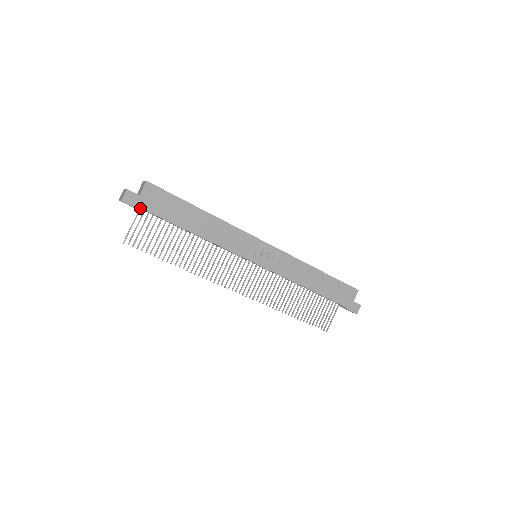
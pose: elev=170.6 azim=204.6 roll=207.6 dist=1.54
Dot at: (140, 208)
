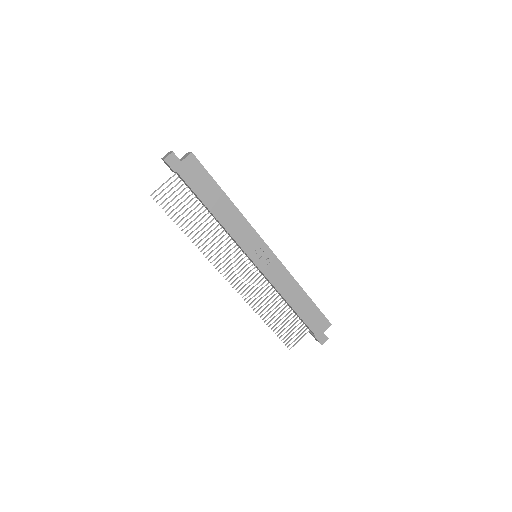
Dot at: (177, 172)
